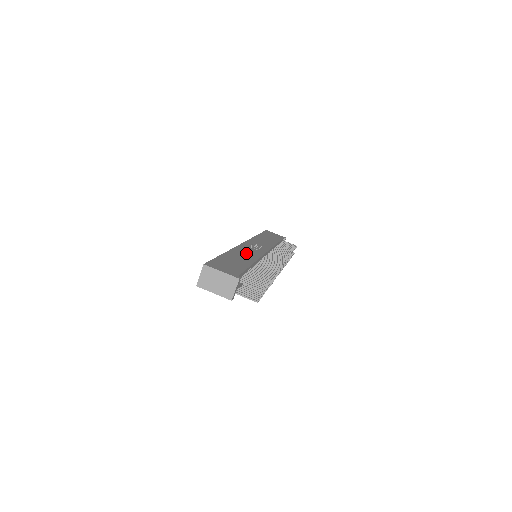
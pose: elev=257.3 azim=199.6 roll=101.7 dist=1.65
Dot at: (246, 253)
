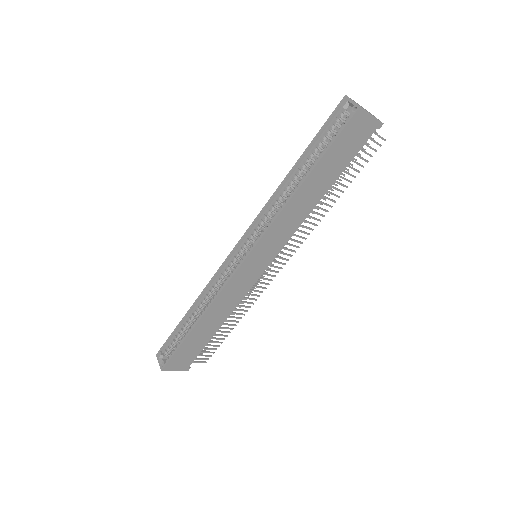
Dot at: occluded
